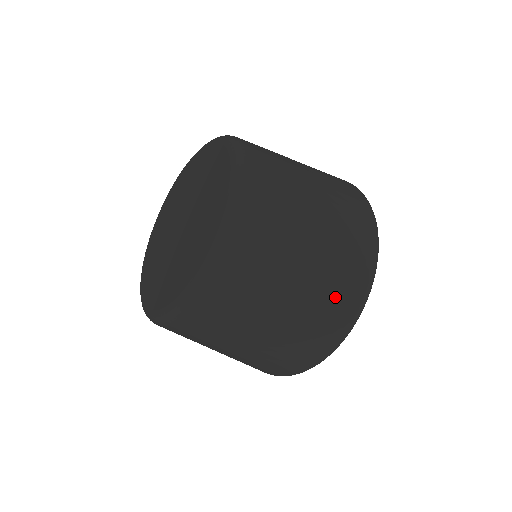
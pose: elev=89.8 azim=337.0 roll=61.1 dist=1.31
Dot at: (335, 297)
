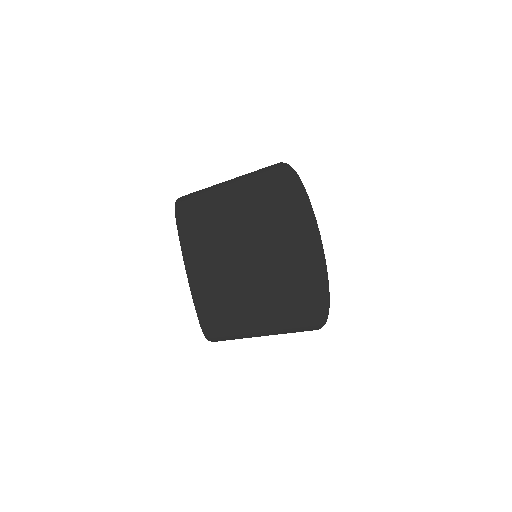
Dot at: (276, 203)
